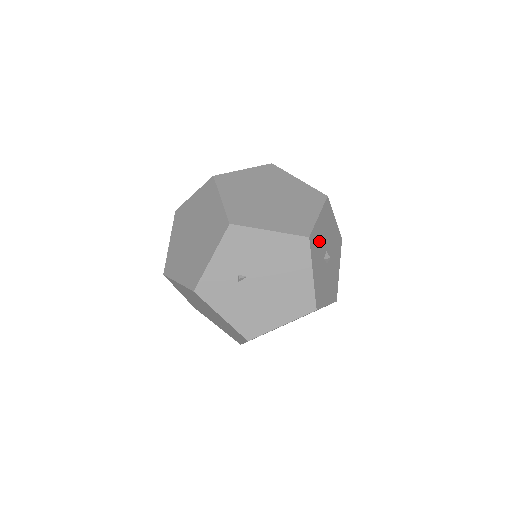
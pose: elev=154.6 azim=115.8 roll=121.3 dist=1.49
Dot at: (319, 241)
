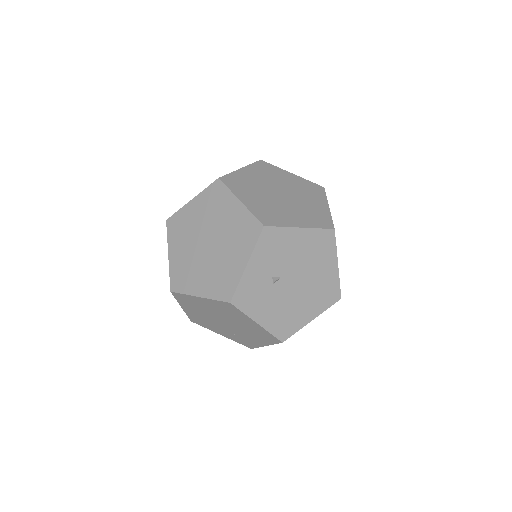
Dot at: occluded
